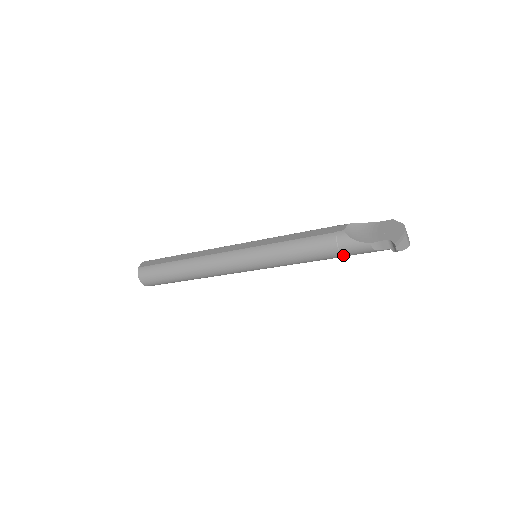
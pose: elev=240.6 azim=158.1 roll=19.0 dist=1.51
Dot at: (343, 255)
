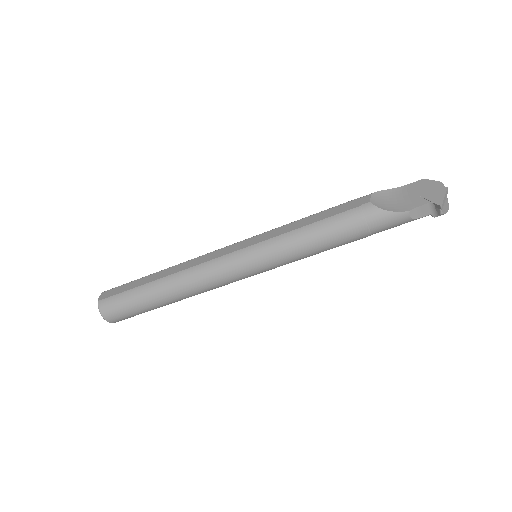
Dot at: (372, 233)
